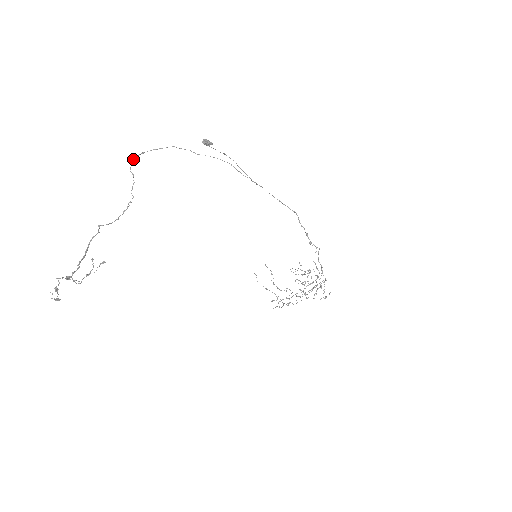
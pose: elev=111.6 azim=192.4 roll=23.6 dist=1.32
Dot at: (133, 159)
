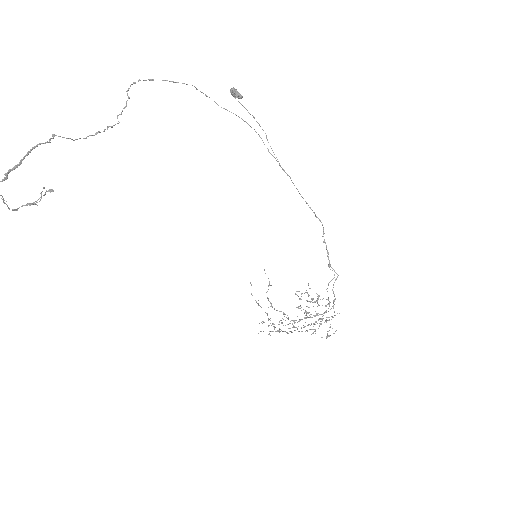
Dot at: occluded
